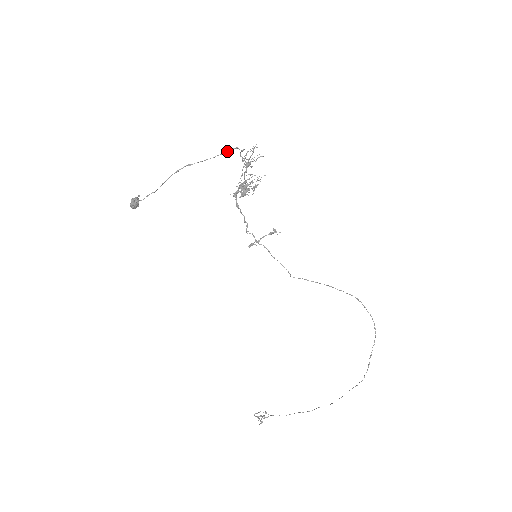
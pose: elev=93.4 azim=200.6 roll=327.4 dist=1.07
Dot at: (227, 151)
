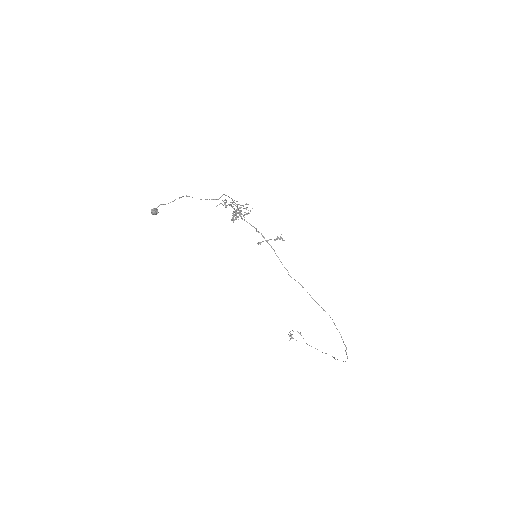
Dot at: occluded
